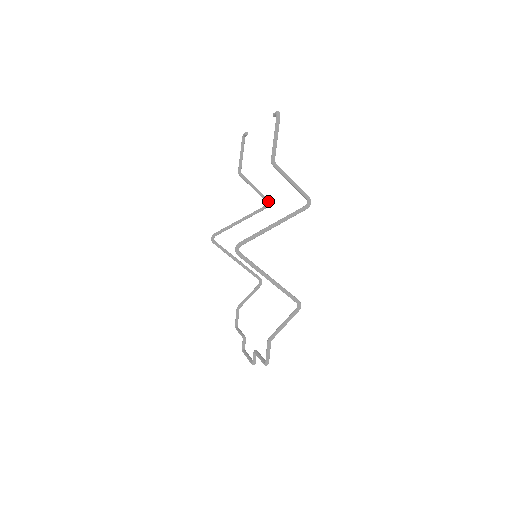
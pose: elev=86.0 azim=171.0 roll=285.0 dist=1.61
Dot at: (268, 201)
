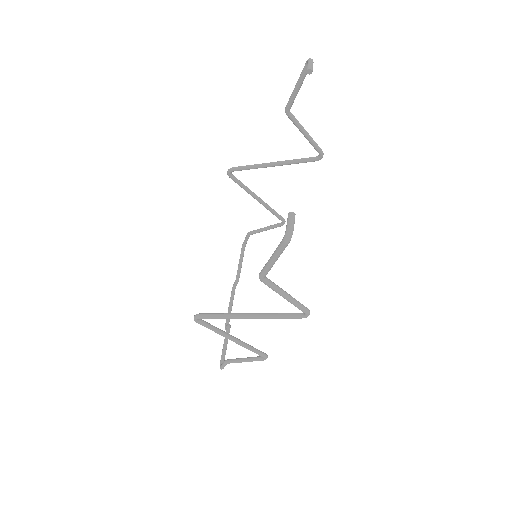
Dot at: (321, 155)
